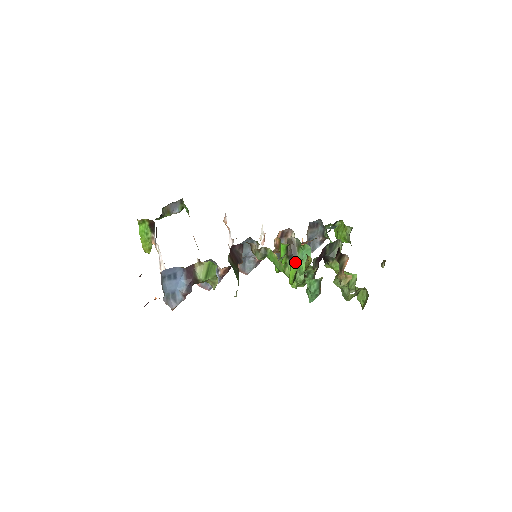
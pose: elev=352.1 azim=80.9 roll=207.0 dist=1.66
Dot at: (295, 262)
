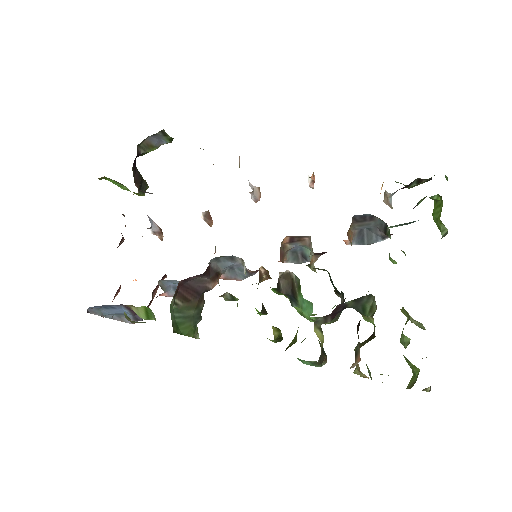
Dot at: occluded
